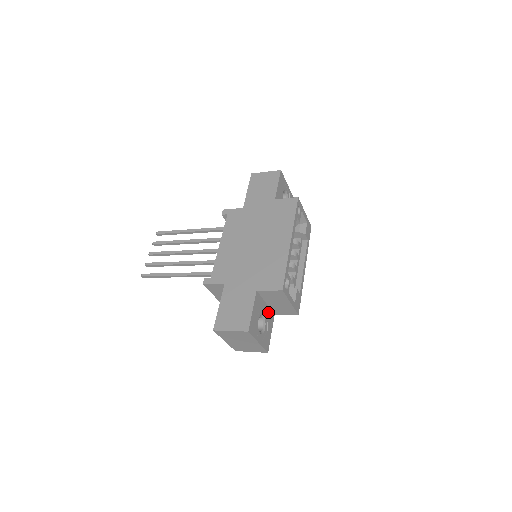
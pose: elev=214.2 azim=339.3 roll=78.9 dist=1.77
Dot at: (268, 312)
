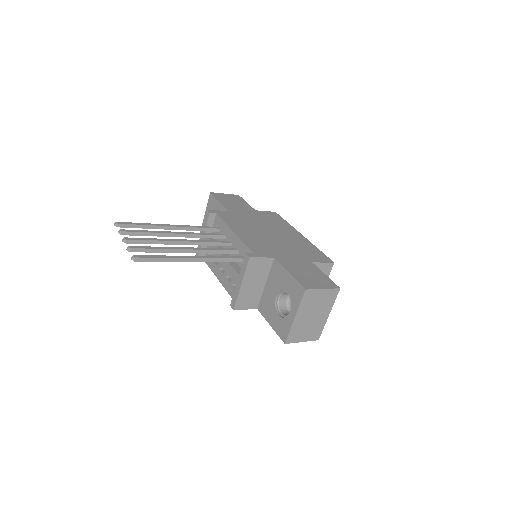
Dot at: occluded
